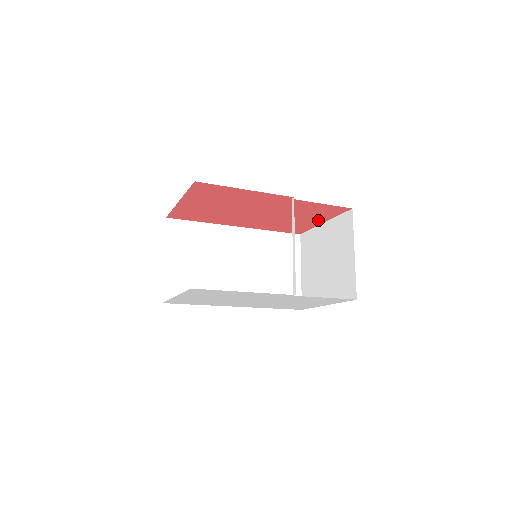
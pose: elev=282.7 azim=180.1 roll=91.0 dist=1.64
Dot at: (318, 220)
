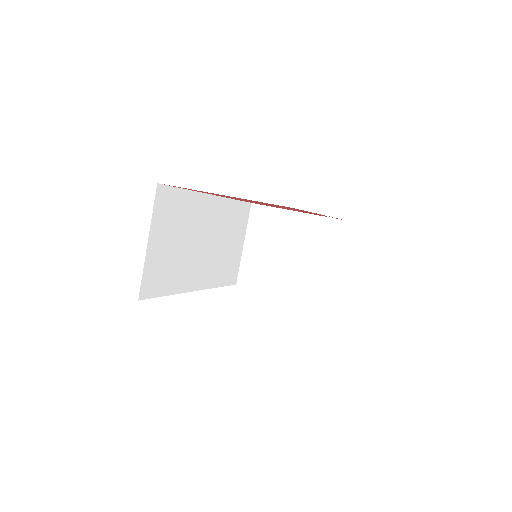
Dot at: occluded
